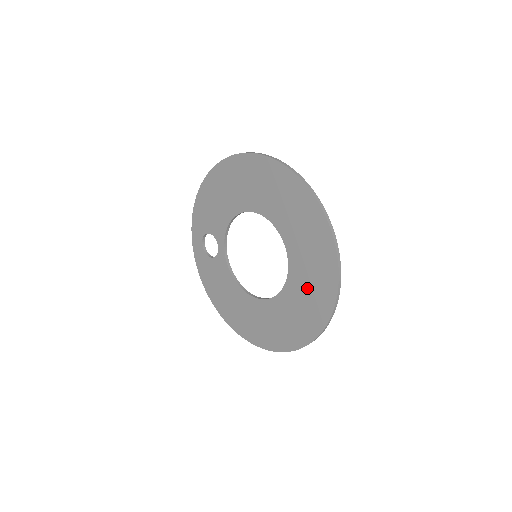
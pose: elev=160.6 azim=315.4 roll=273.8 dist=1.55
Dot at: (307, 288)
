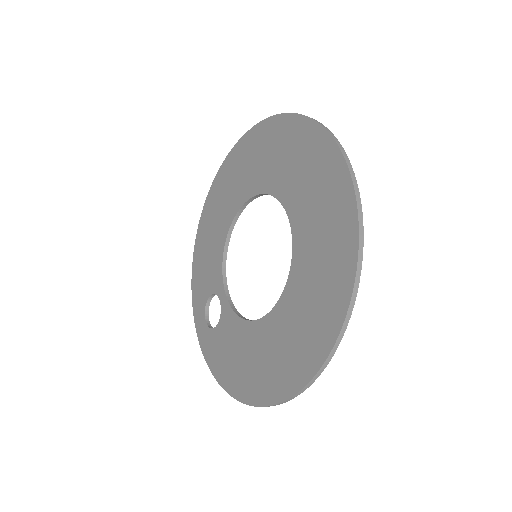
Dot at: (315, 208)
